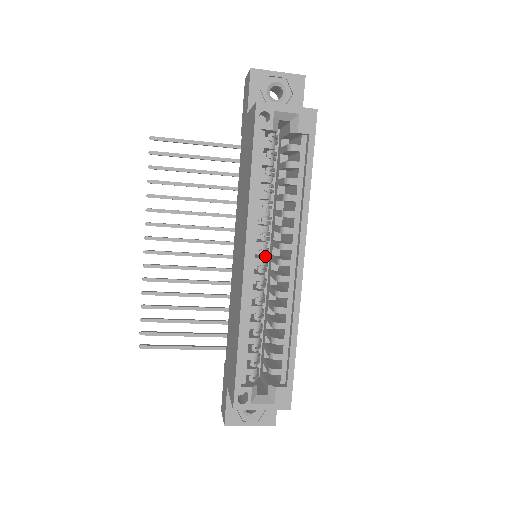
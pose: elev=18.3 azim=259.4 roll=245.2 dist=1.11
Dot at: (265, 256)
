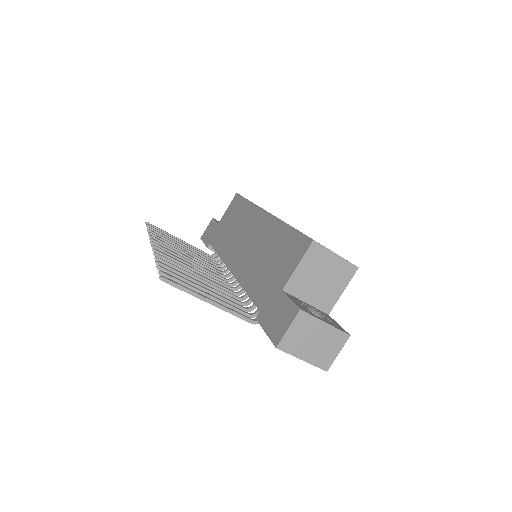
Dot at: occluded
